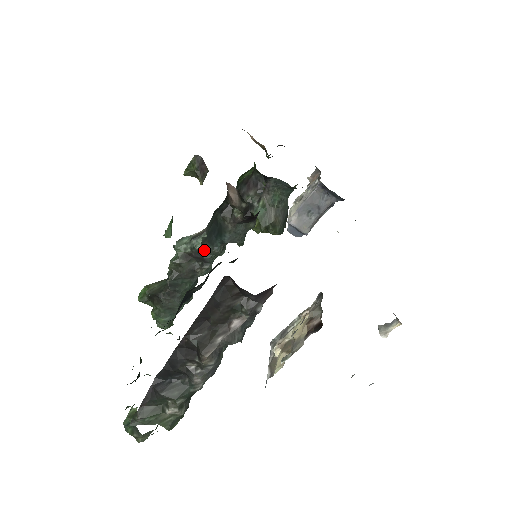
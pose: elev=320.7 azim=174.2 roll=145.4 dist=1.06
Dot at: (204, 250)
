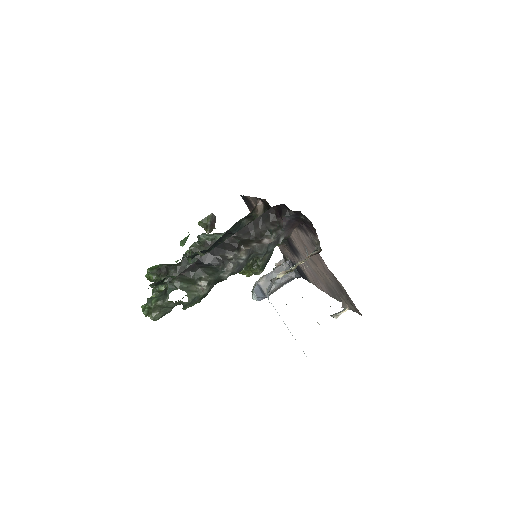
Dot at: occluded
